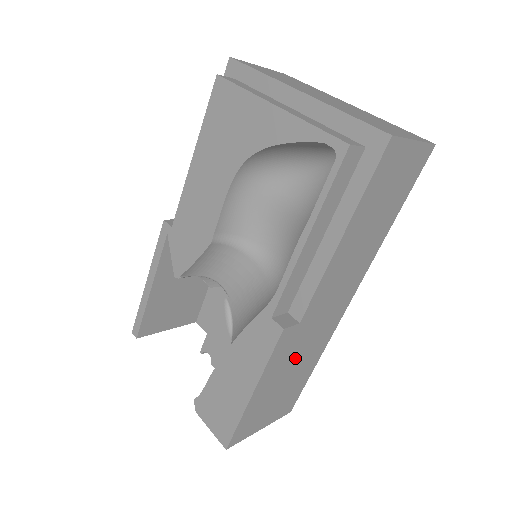
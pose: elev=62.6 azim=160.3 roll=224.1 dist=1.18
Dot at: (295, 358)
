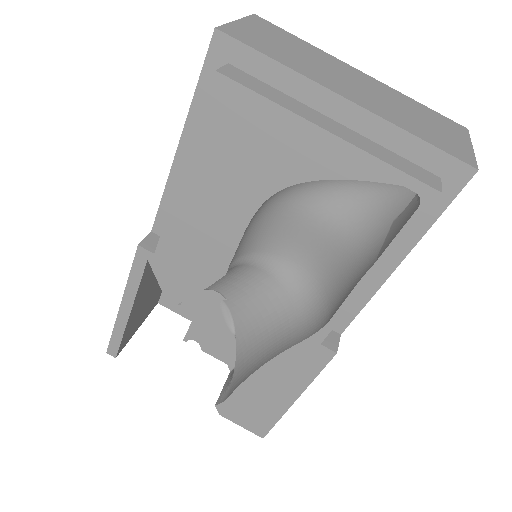
Dot at: occluded
